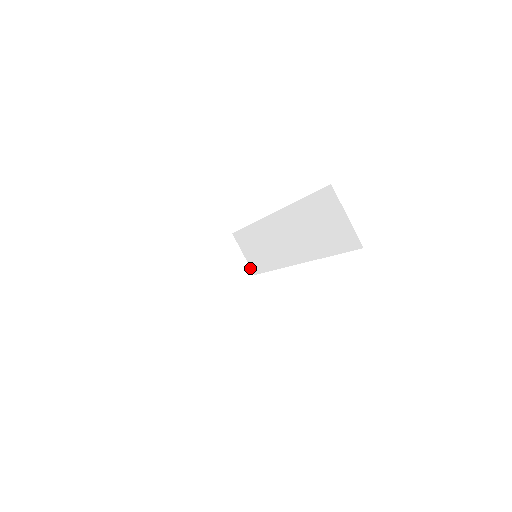
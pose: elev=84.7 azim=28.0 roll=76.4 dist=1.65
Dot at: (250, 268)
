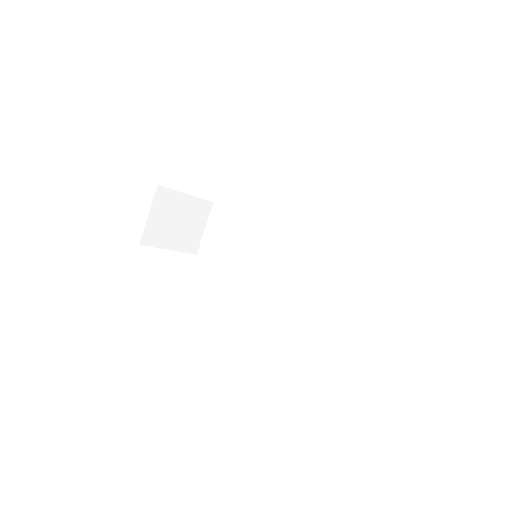
Dot at: (199, 245)
